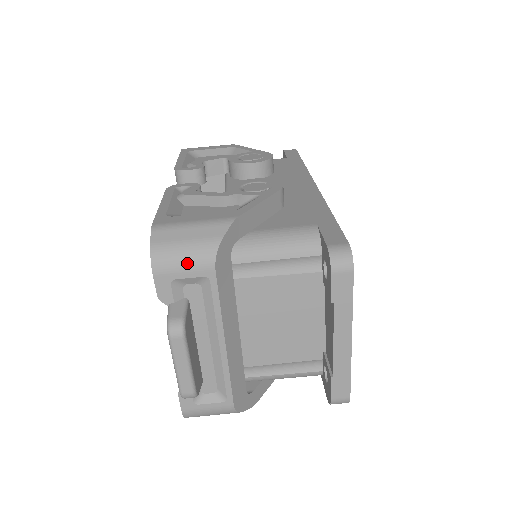
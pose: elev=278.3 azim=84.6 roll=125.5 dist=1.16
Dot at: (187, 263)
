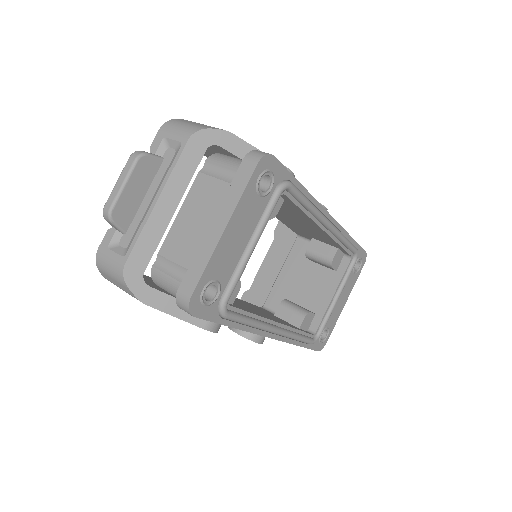
Dot at: (179, 130)
